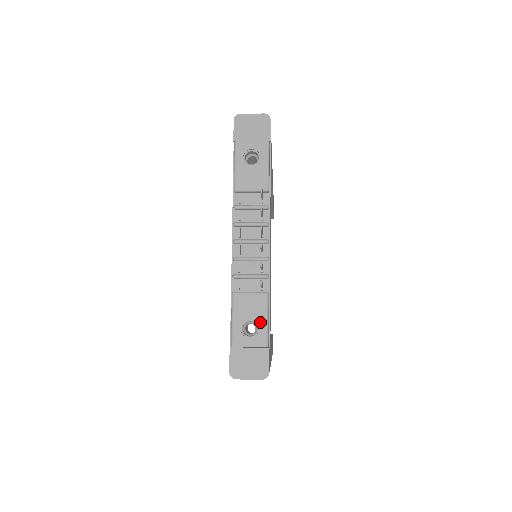
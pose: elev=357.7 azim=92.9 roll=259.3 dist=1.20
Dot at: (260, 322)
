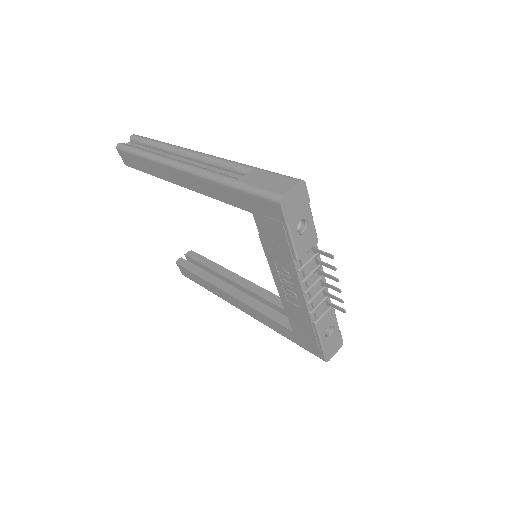
Dot at: (334, 324)
